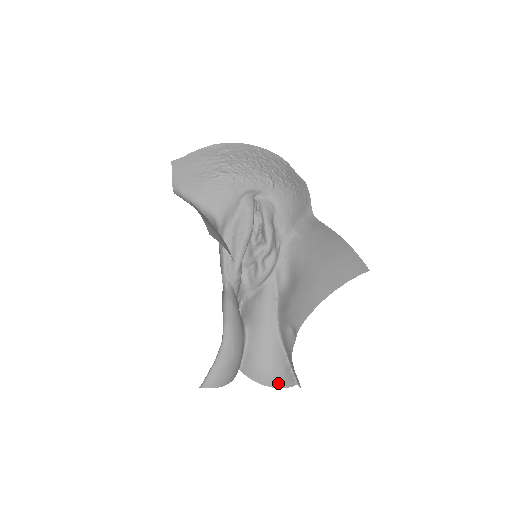
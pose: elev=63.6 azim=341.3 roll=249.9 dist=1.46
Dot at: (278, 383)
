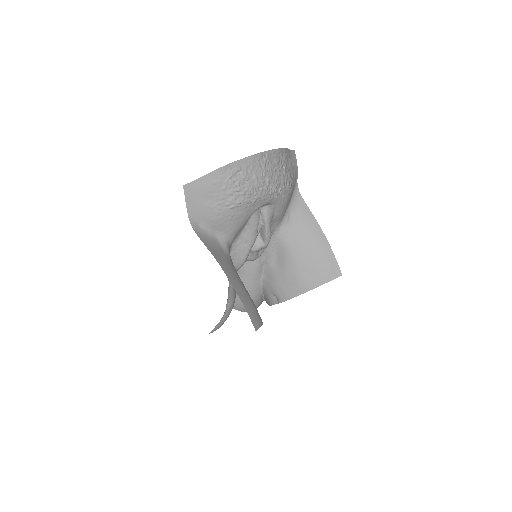
Dot at: occluded
